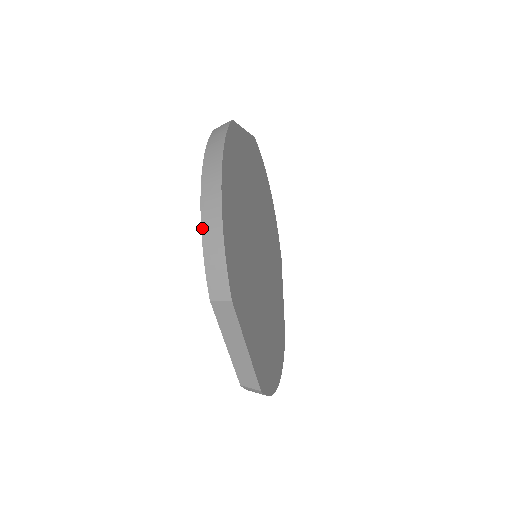
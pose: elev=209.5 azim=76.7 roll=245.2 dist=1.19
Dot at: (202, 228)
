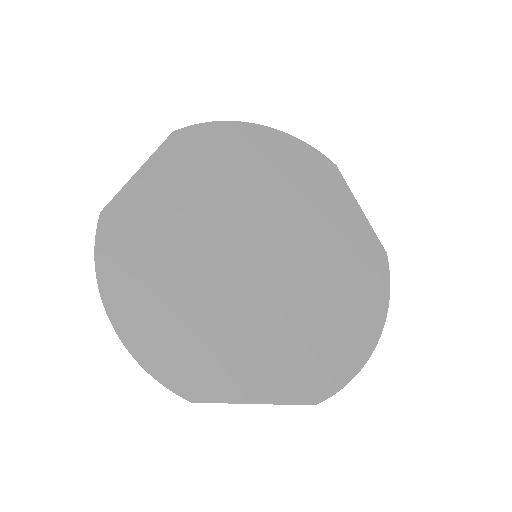
Dot at: occluded
